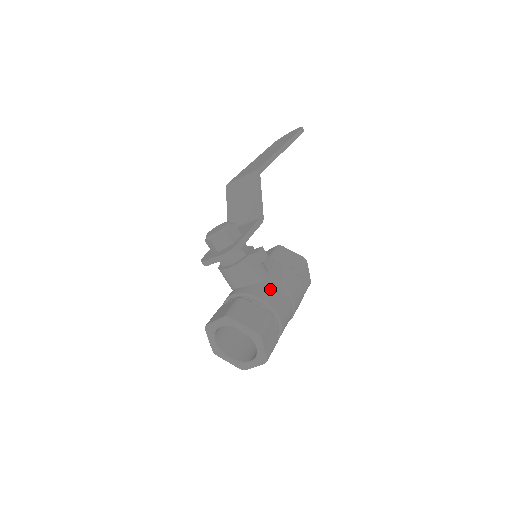
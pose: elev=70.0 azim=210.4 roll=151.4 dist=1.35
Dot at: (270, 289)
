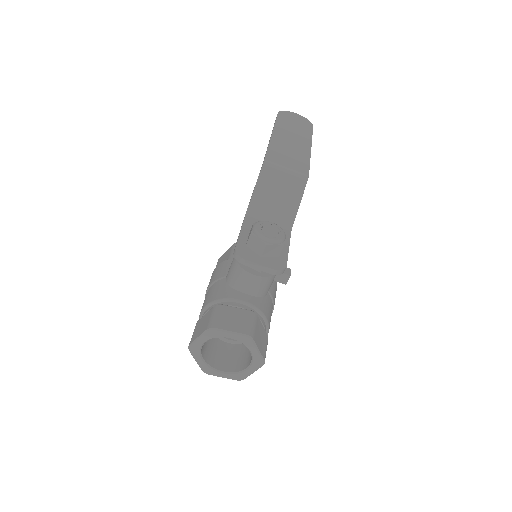
Dot at: (270, 308)
